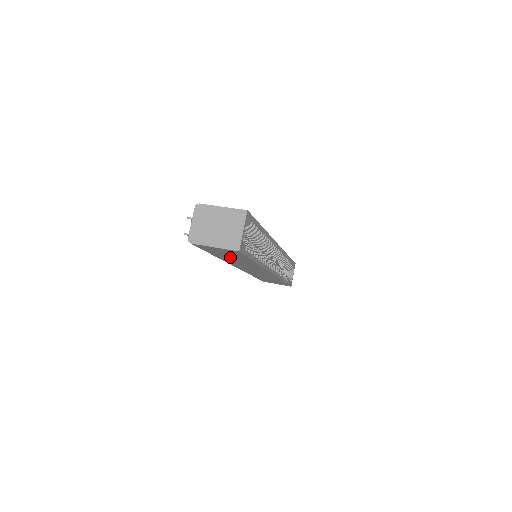
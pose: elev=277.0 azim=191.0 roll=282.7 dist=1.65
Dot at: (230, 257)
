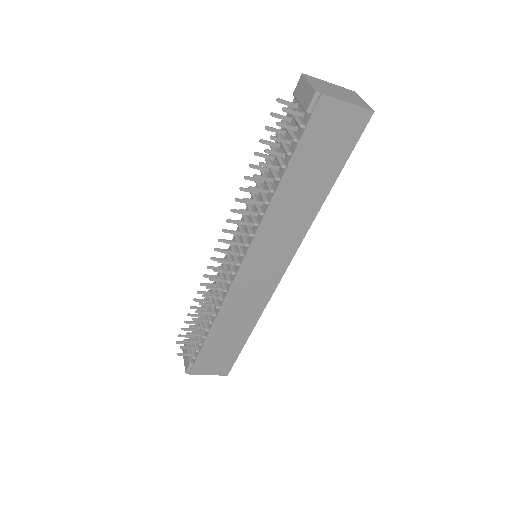
Dot at: (310, 171)
